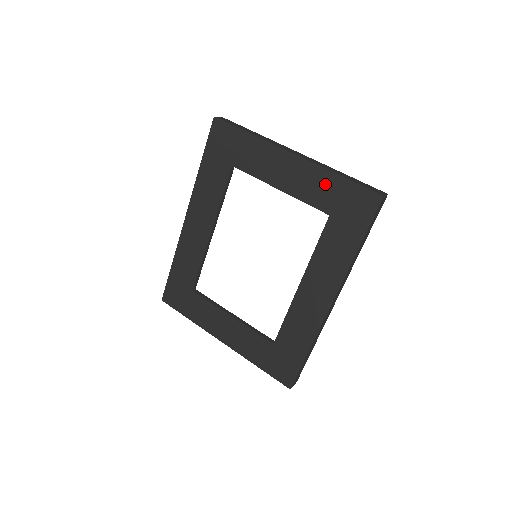
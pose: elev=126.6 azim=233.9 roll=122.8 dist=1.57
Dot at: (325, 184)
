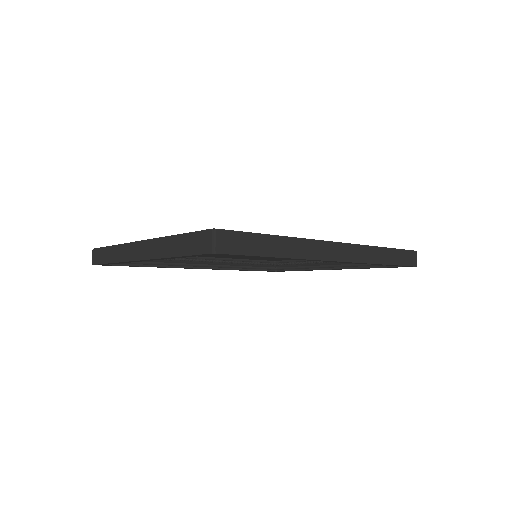
Dot at: occluded
